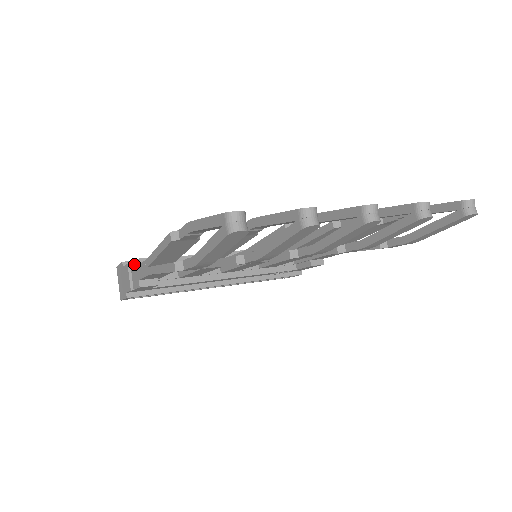
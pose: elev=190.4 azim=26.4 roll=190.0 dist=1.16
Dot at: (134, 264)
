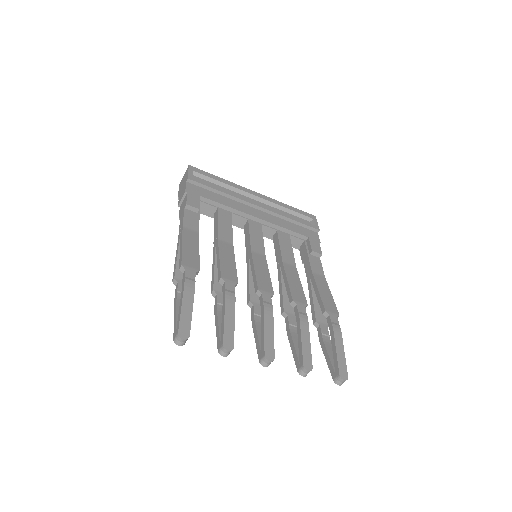
Dot at: (185, 202)
